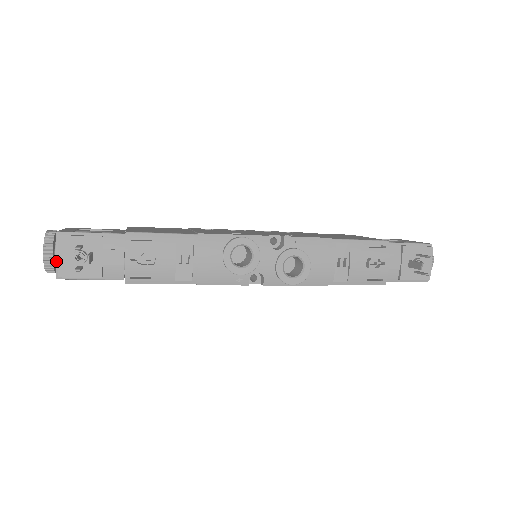
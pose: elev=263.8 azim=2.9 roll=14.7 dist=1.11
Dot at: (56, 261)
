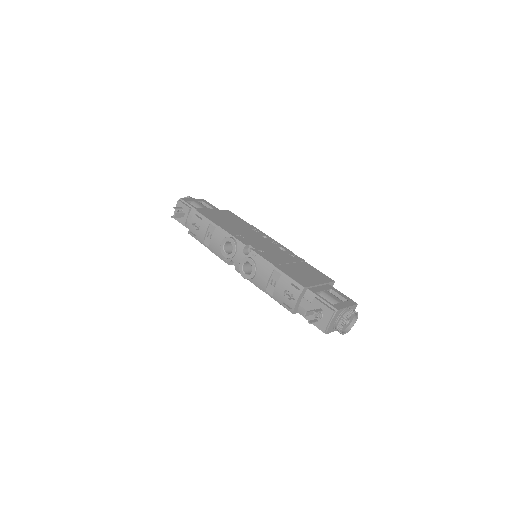
Dot at: (175, 210)
